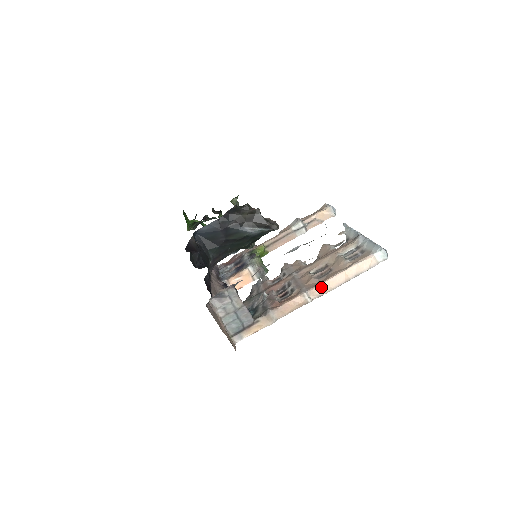
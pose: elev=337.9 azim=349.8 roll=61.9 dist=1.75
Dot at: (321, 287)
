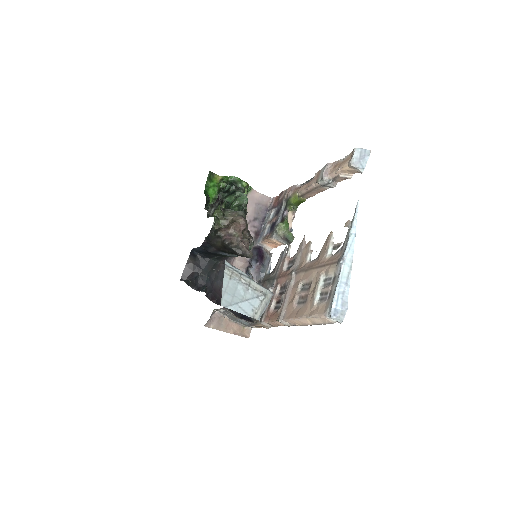
Dot at: (292, 321)
